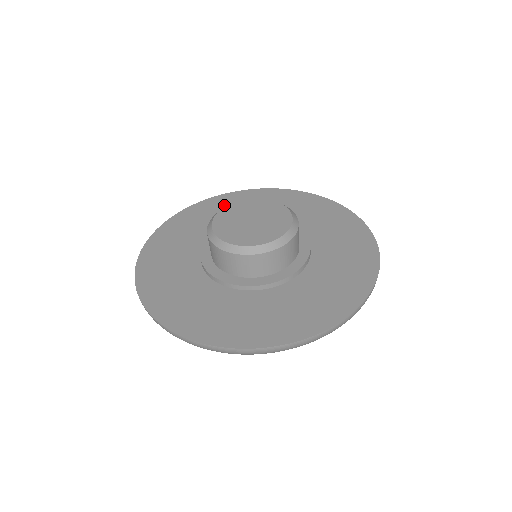
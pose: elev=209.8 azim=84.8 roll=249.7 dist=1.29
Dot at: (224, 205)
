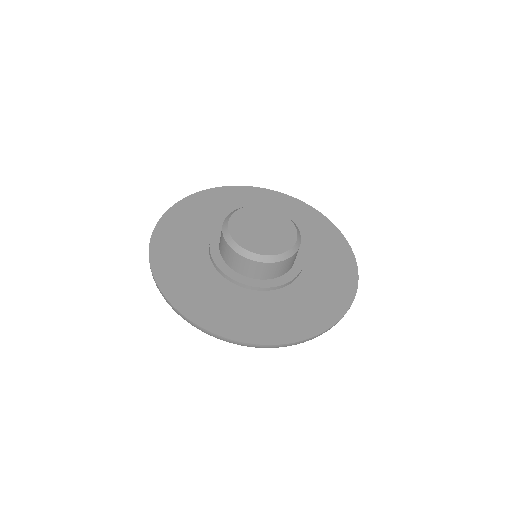
Dot at: (197, 208)
